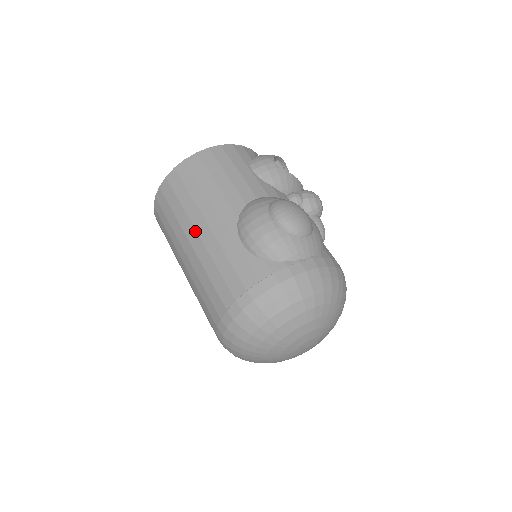
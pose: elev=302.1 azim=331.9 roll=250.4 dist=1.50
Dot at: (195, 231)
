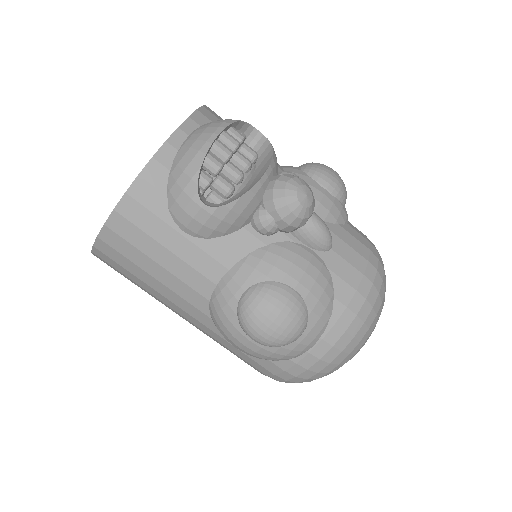
Dot at: occluded
